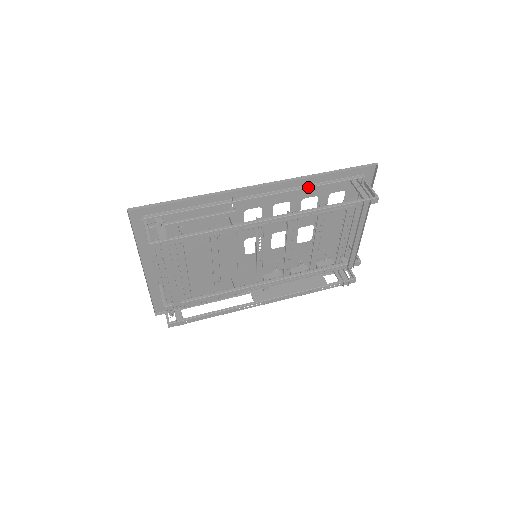
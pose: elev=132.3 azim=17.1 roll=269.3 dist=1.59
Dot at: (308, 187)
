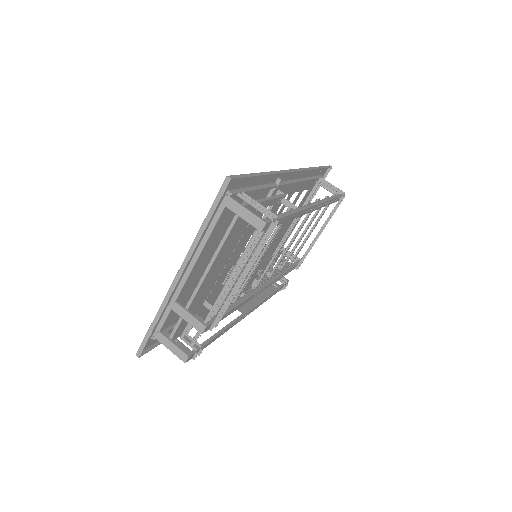
Dot at: (306, 180)
